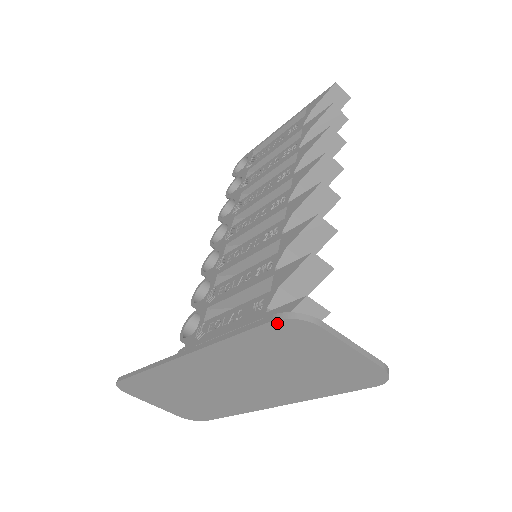
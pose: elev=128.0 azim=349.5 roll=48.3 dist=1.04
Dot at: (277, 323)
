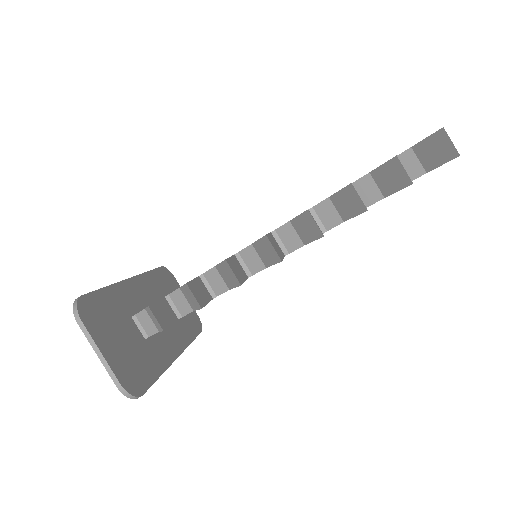
Dot at: (80, 301)
